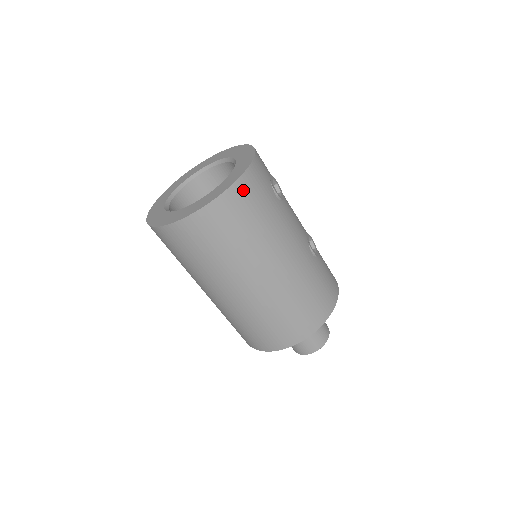
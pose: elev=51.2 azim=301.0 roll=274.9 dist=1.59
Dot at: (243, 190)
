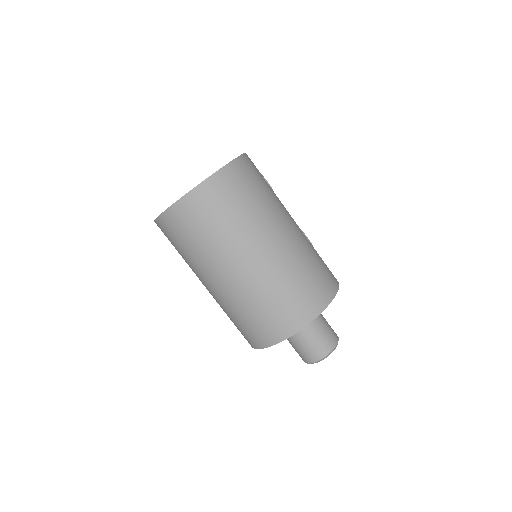
Dot at: (241, 167)
